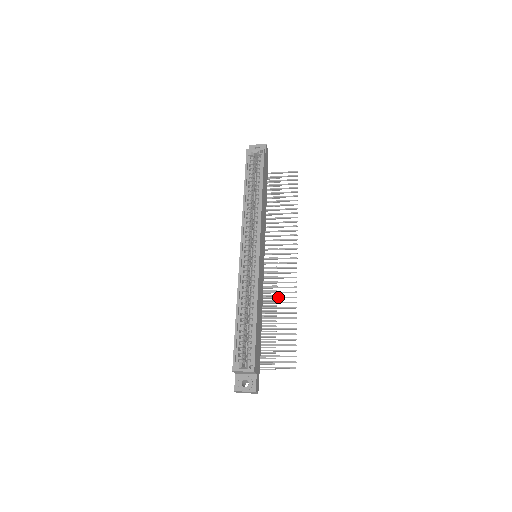
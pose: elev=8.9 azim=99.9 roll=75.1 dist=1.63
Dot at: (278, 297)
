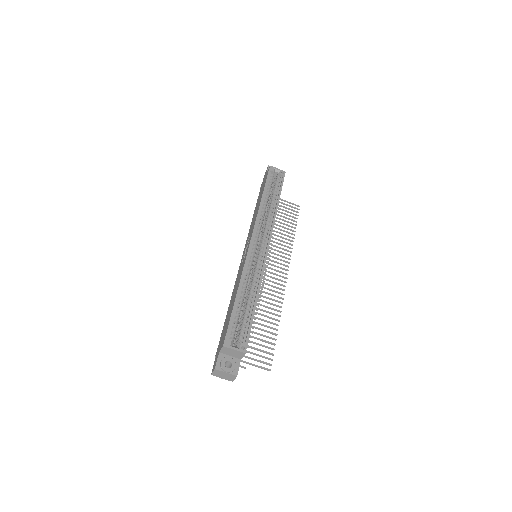
Dot at: (265, 301)
